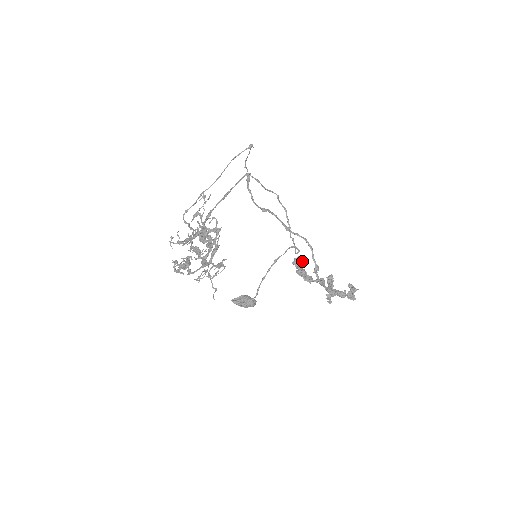
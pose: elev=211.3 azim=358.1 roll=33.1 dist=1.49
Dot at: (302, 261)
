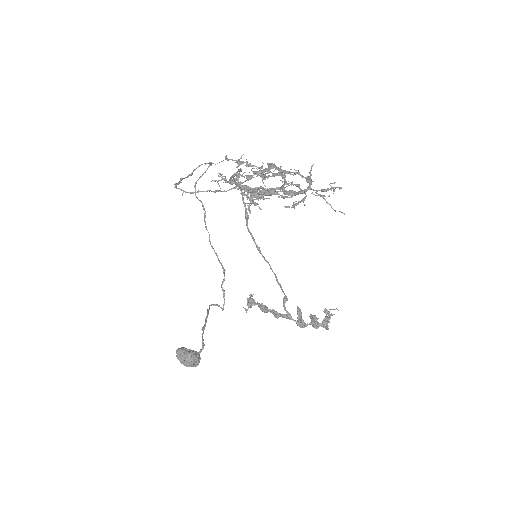
Dot at: occluded
